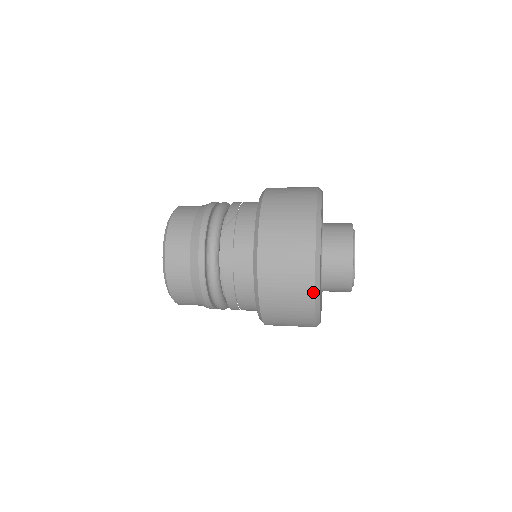
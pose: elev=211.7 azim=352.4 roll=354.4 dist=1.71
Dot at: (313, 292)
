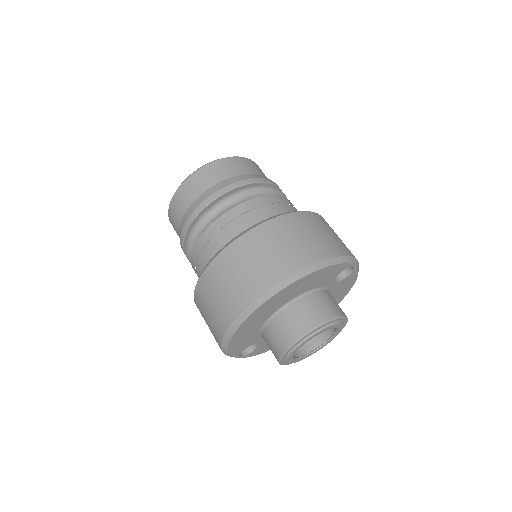
Dot at: (300, 268)
